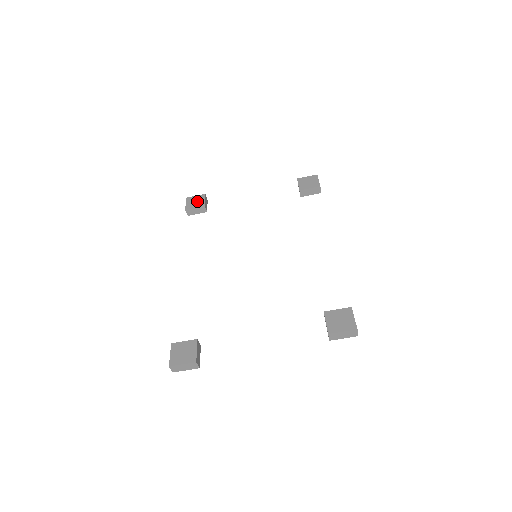
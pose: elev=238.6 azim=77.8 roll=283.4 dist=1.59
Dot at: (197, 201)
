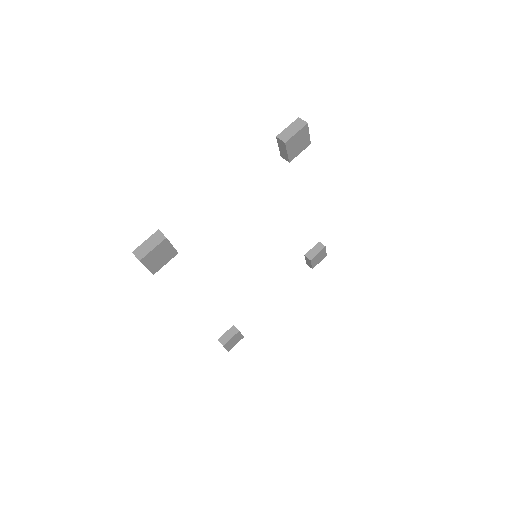
Dot at: occluded
